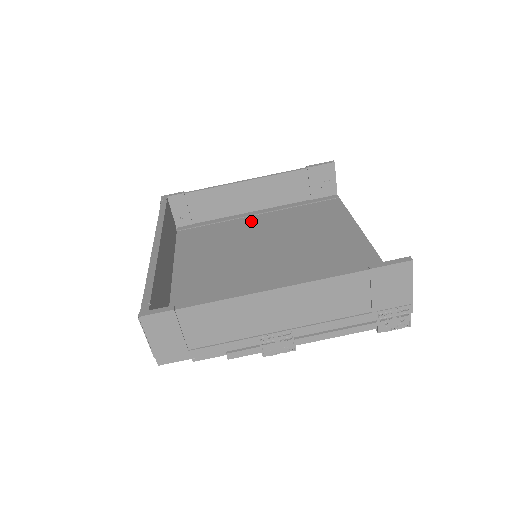
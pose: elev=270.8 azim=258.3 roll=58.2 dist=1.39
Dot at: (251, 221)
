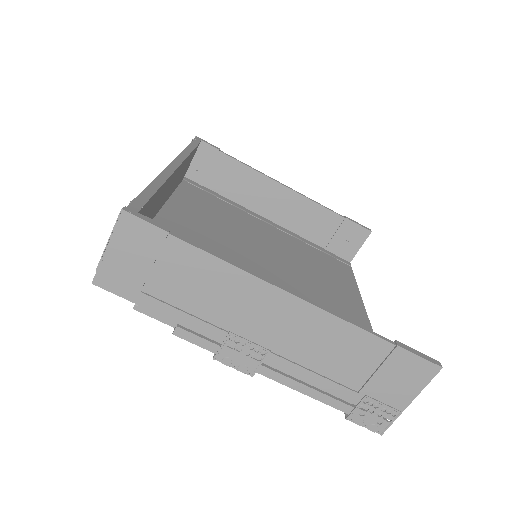
Dot at: (261, 225)
